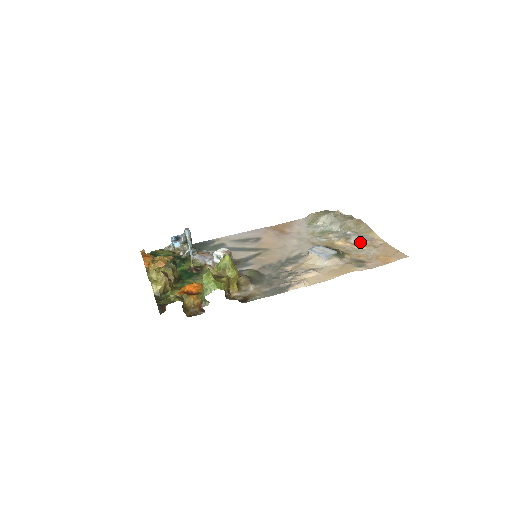
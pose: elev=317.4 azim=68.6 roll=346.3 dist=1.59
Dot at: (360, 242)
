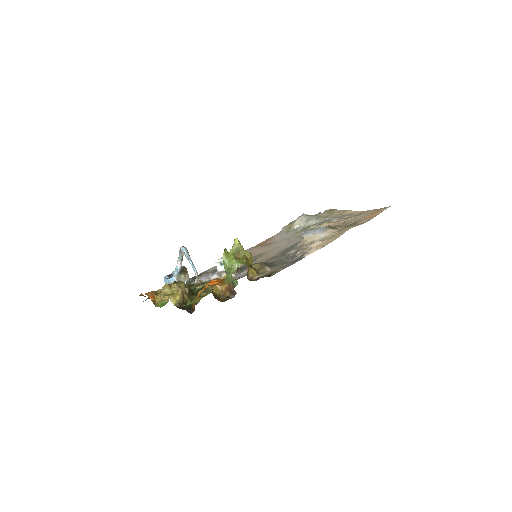
Dot at: (342, 219)
